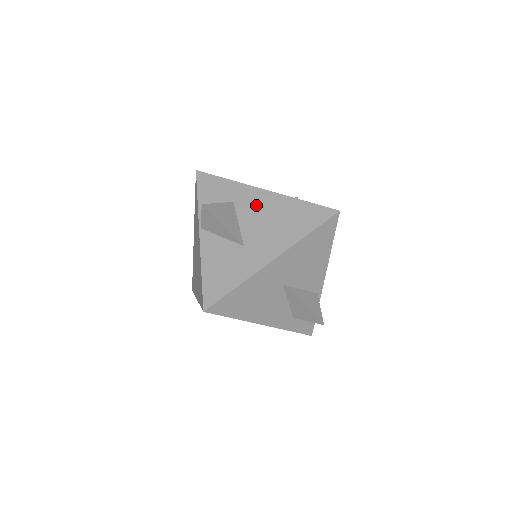
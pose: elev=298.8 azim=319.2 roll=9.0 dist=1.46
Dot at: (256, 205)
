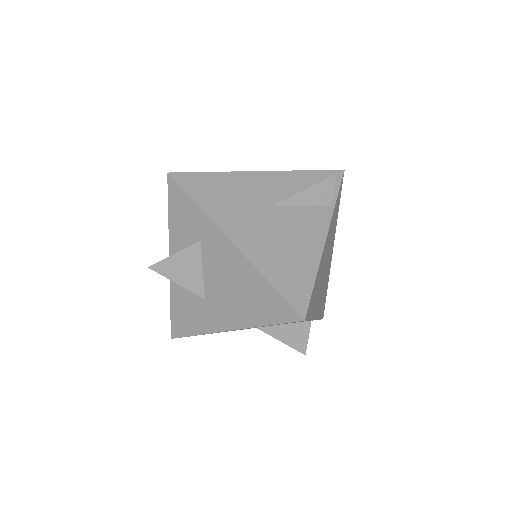
Dot at: (221, 259)
